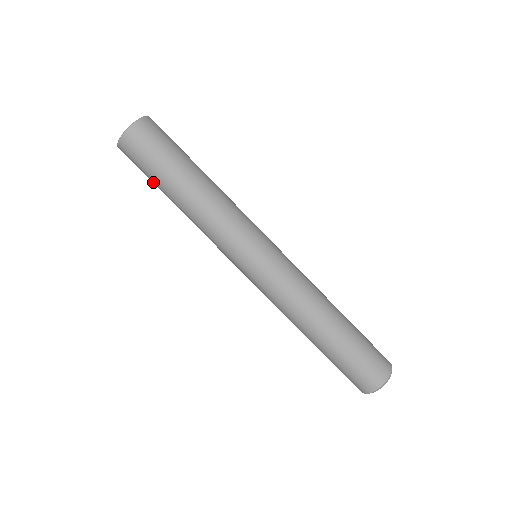
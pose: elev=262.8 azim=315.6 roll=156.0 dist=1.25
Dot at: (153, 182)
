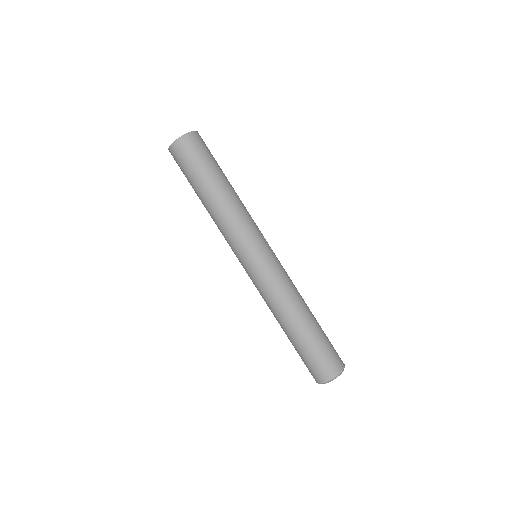
Dot at: (189, 182)
